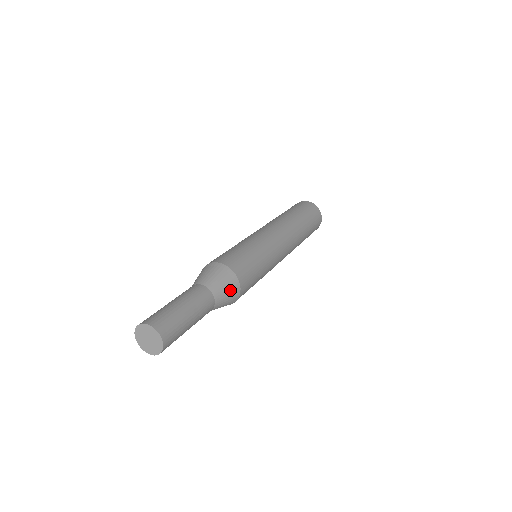
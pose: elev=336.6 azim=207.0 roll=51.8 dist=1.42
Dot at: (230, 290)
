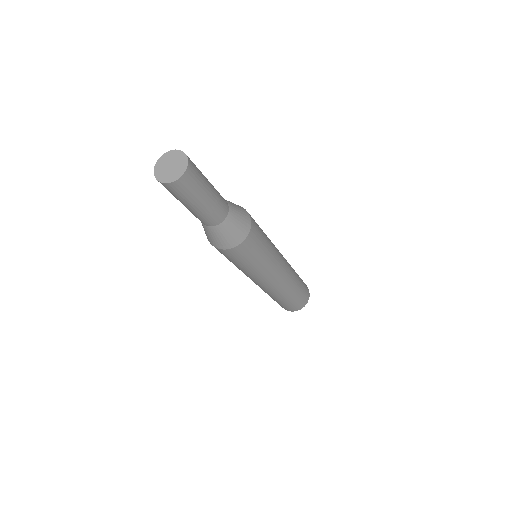
Dot at: (242, 222)
